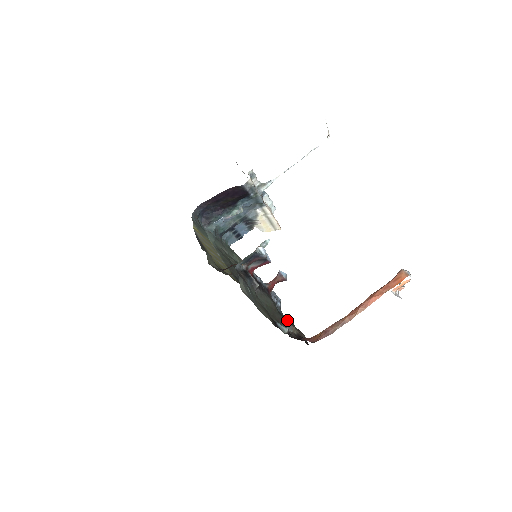
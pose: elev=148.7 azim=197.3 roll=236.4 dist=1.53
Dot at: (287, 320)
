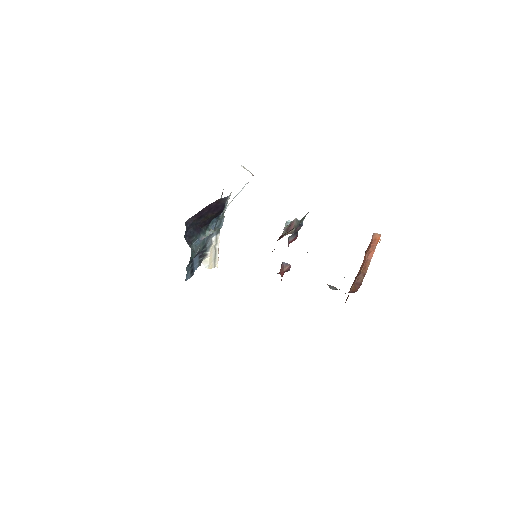
Dot at: occluded
